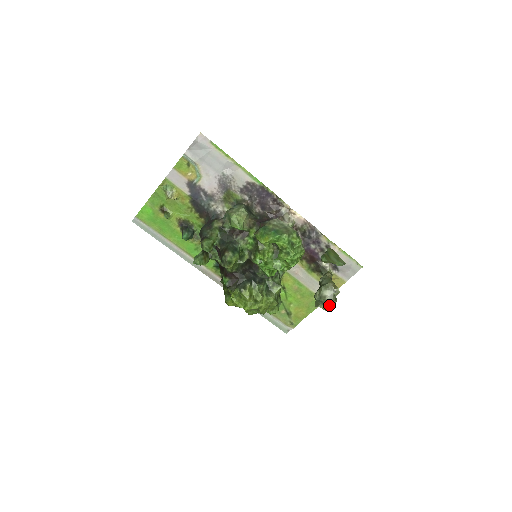
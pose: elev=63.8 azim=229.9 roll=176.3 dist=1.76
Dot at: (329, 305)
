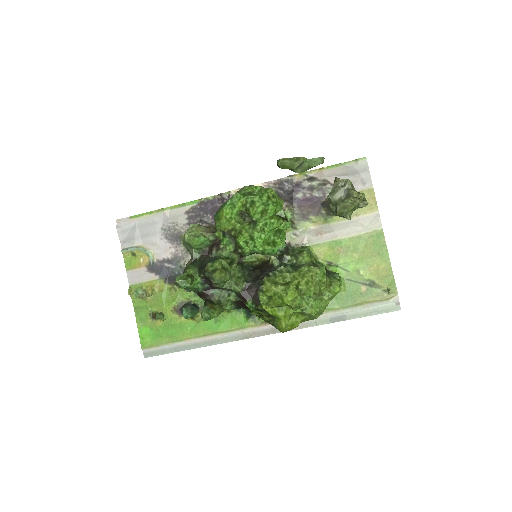
Dot at: (349, 197)
